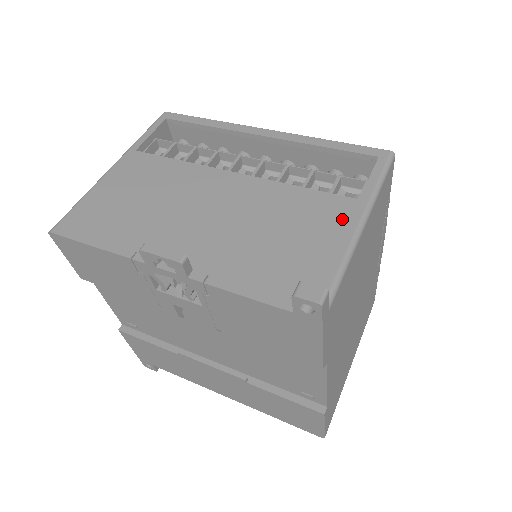
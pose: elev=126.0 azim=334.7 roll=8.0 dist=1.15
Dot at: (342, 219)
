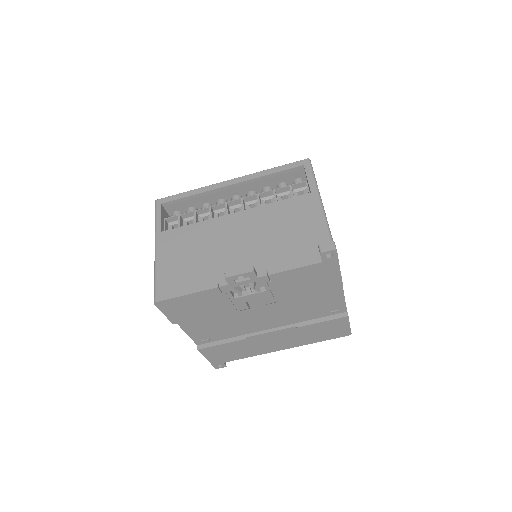
Dot at: (310, 207)
